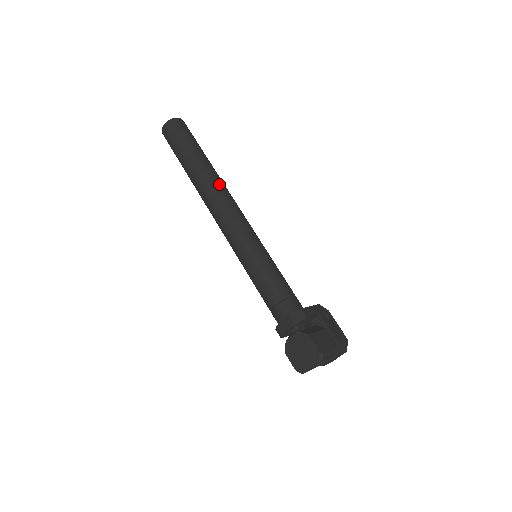
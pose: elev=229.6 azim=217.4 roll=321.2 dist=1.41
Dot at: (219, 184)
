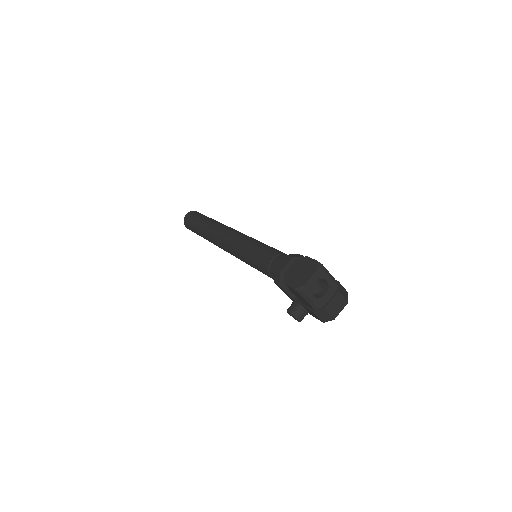
Dot at: occluded
